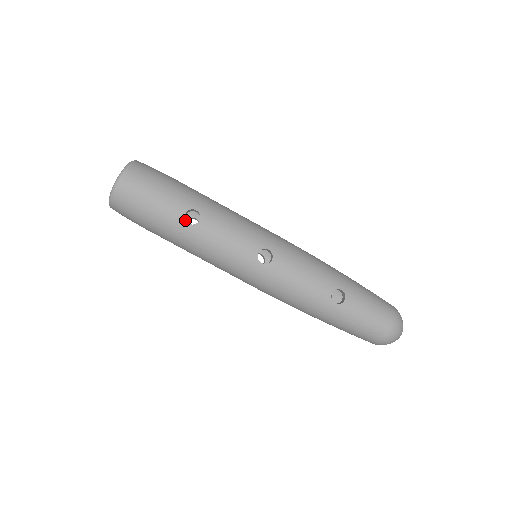
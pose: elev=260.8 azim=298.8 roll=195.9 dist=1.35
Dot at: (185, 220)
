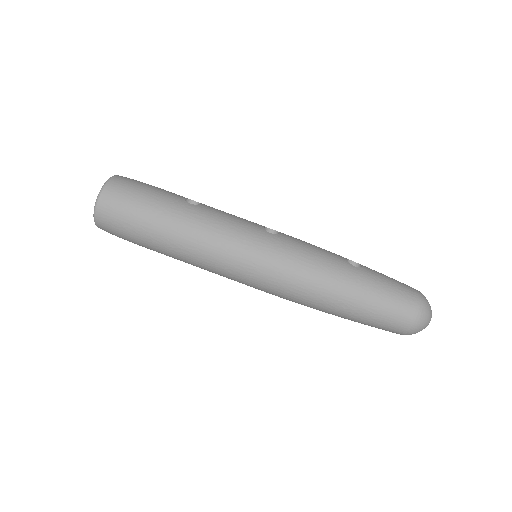
Dot at: occluded
